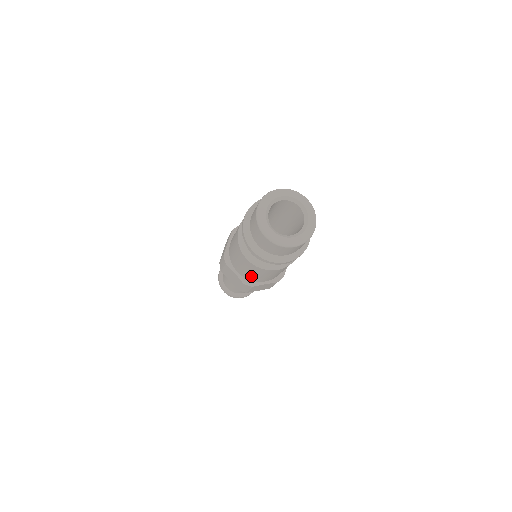
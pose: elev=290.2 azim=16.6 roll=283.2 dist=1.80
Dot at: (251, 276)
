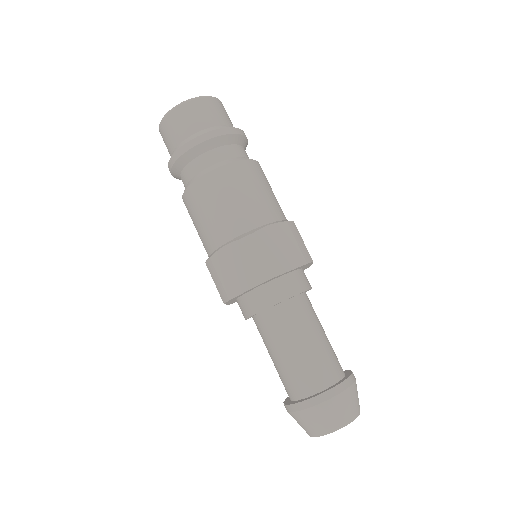
Dot at: (203, 237)
